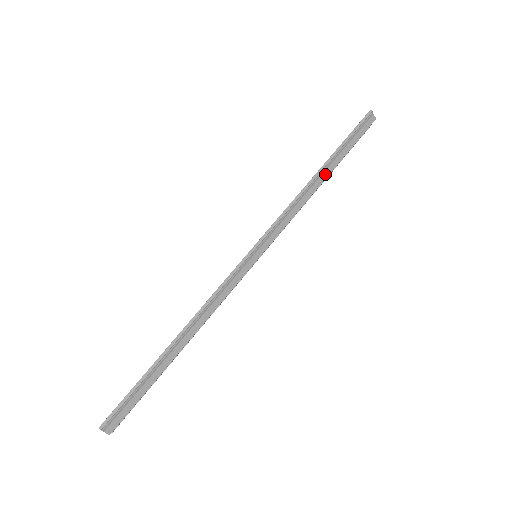
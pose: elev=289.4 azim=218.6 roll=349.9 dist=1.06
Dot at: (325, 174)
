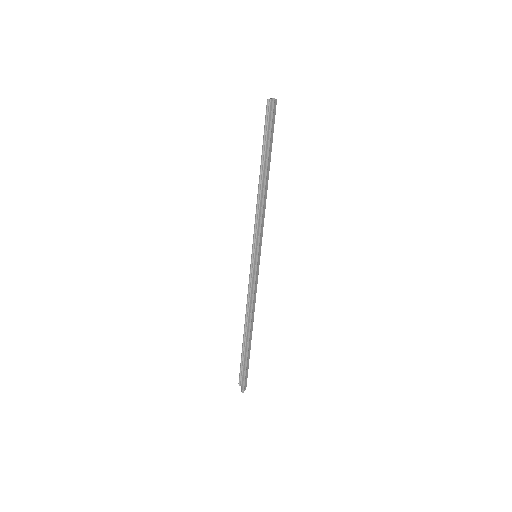
Dot at: (268, 174)
